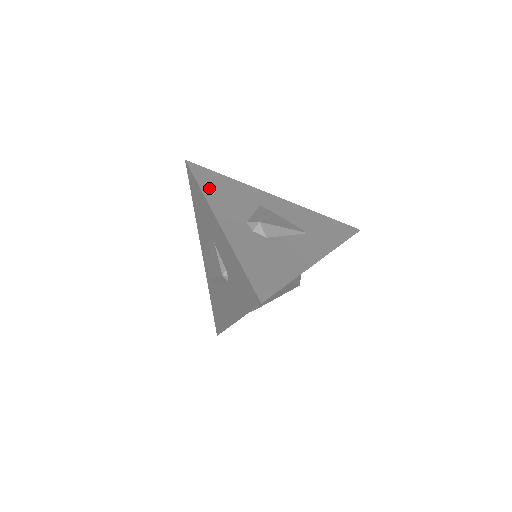
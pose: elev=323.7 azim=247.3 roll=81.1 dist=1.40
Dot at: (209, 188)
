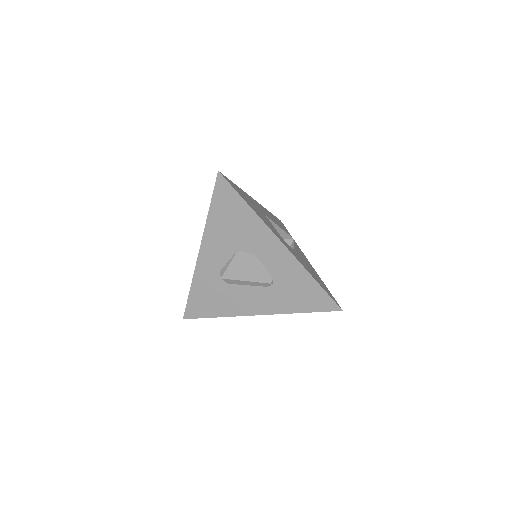
Dot at: (251, 206)
